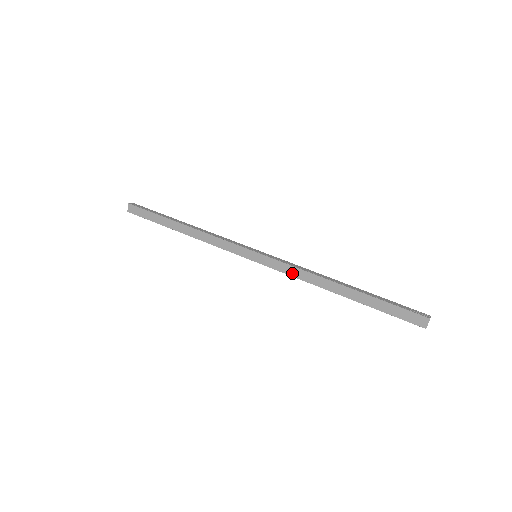
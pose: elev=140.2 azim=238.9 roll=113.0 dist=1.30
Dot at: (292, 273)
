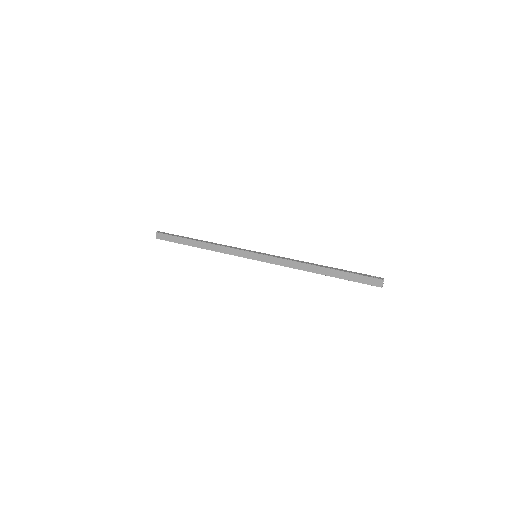
Dot at: (283, 264)
